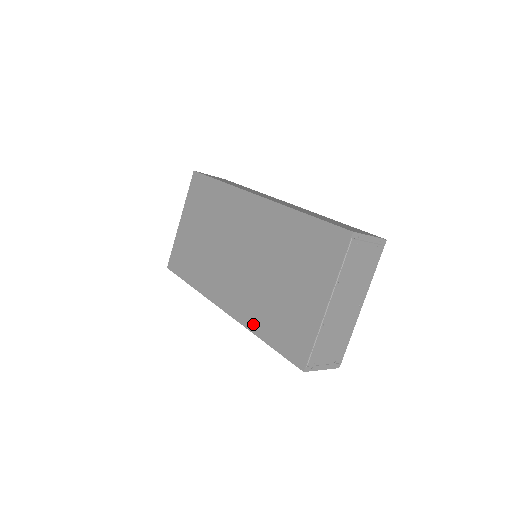
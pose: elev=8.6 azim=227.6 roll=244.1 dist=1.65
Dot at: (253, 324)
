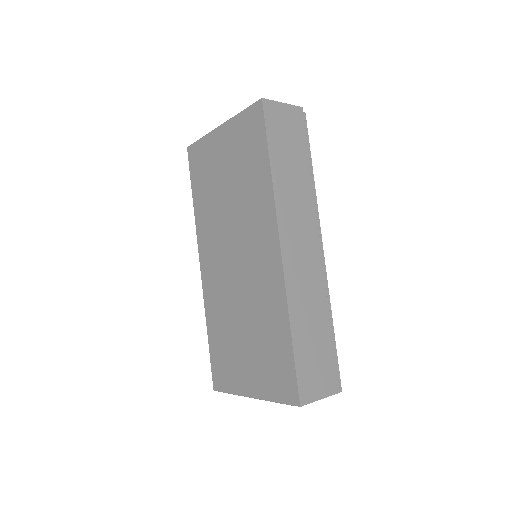
Dot at: (209, 316)
